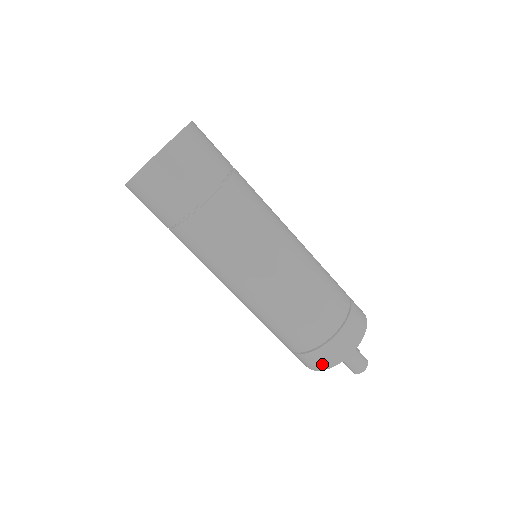
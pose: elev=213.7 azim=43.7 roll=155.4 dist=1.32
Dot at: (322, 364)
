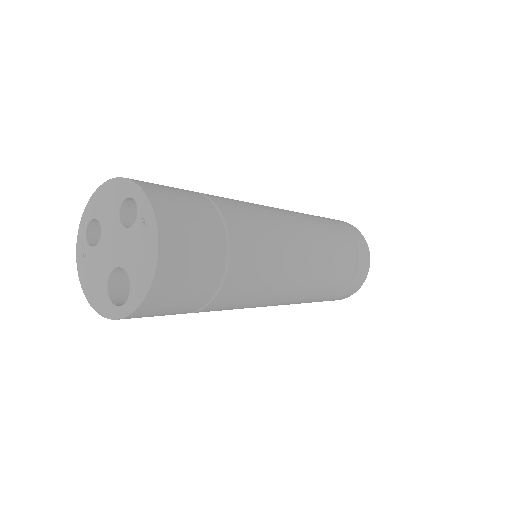
Dot at: occluded
